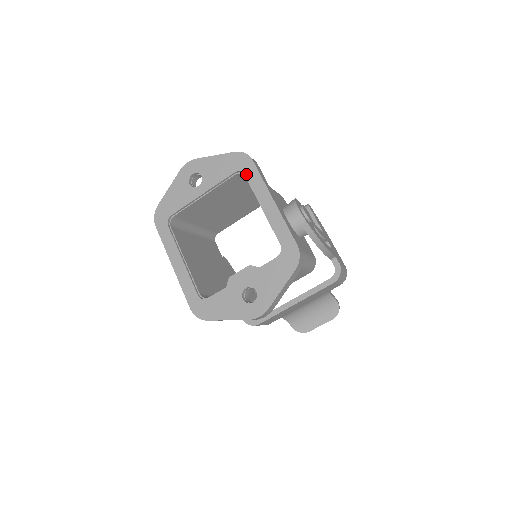
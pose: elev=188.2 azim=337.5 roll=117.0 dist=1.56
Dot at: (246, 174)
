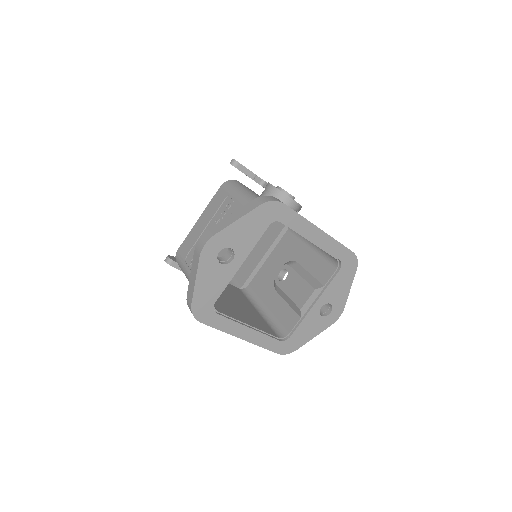
Dot at: (283, 221)
